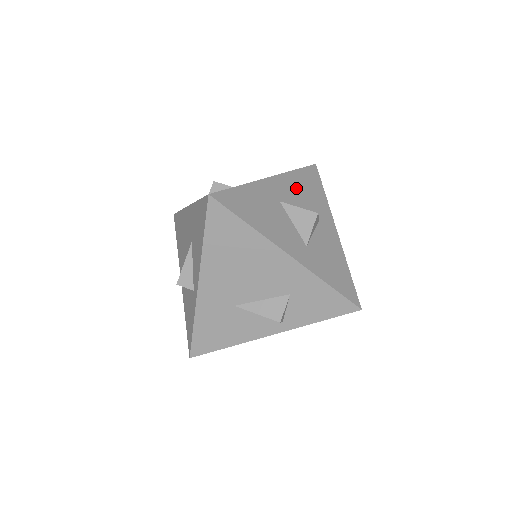
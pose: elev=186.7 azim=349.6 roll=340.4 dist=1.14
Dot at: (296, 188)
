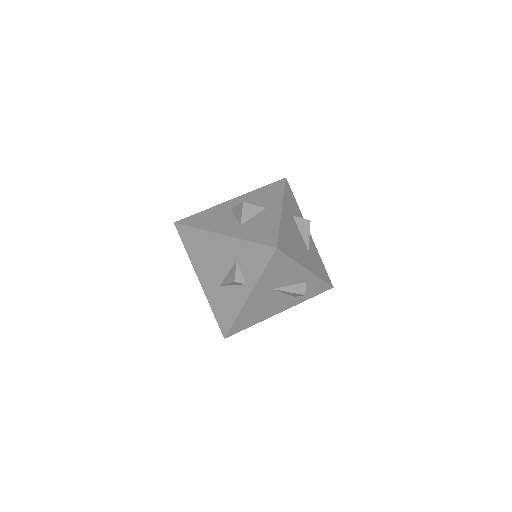
Dot at: (253, 198)
